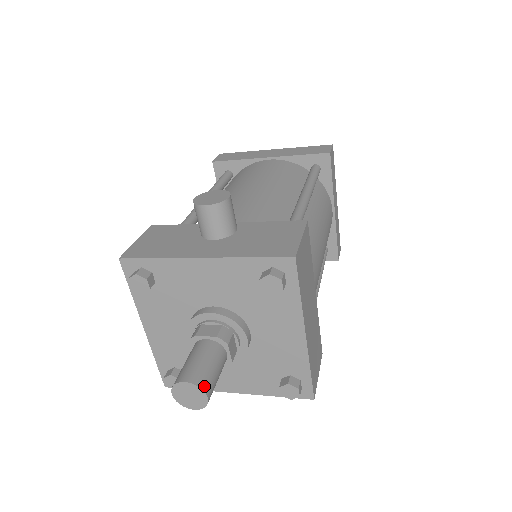
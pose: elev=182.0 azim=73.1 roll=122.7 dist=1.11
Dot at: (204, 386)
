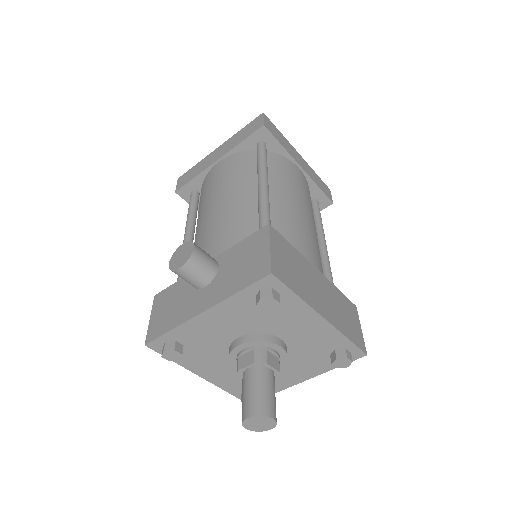
Dot at: (265, 412)
